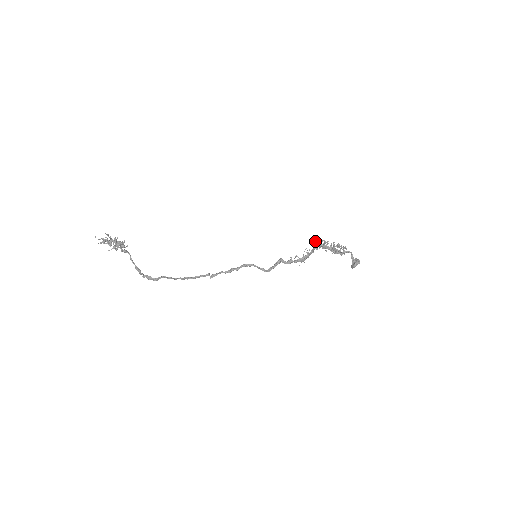
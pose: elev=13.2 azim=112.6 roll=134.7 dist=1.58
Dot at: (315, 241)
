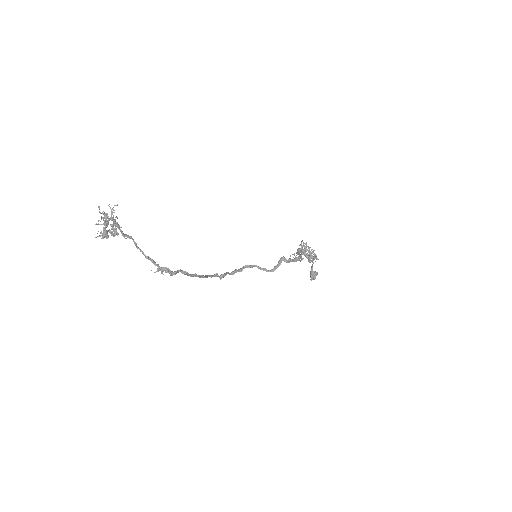
Dot at: (301, 243)
